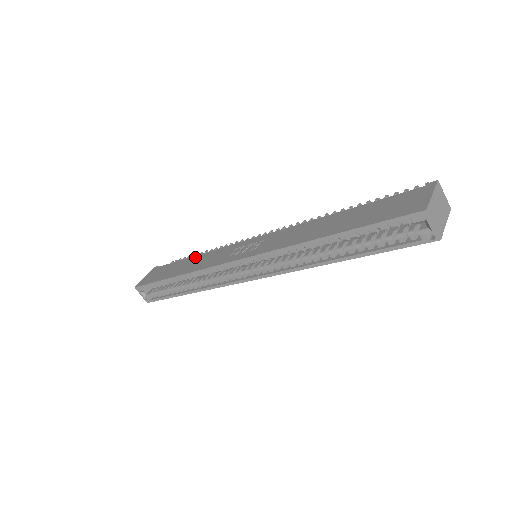
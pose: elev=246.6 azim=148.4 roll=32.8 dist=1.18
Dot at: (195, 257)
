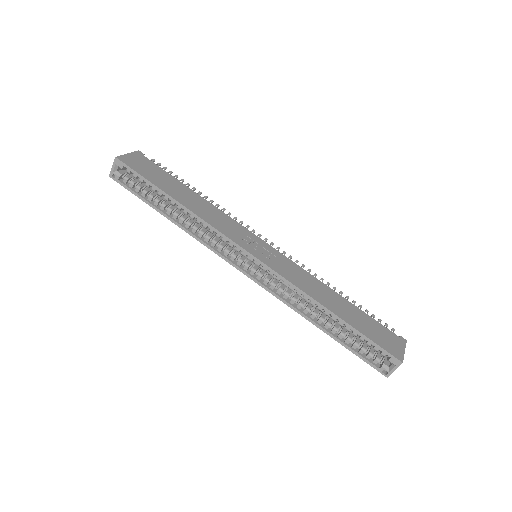
Dot at: (197, 196)
